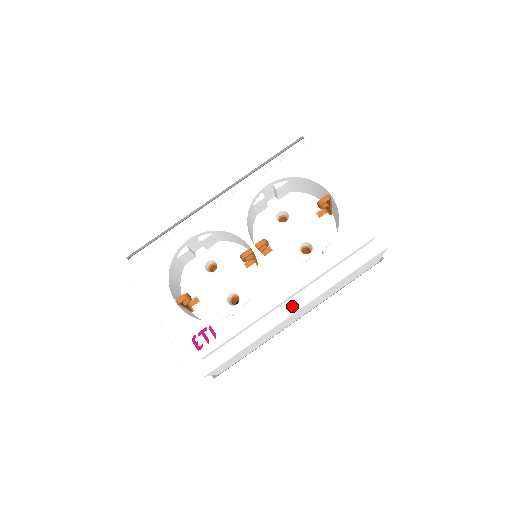
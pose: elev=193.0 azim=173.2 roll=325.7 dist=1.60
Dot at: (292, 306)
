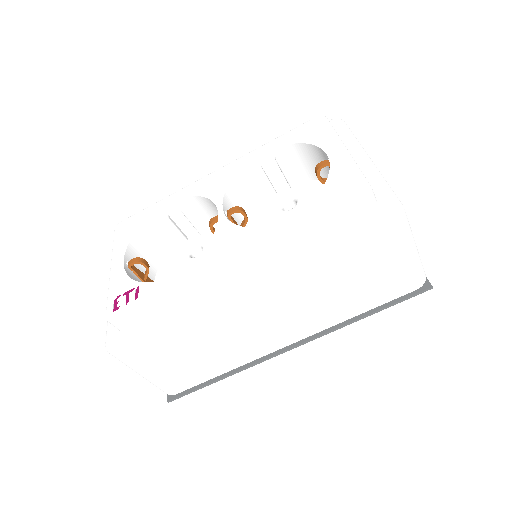
Dot at: (240, 283)
